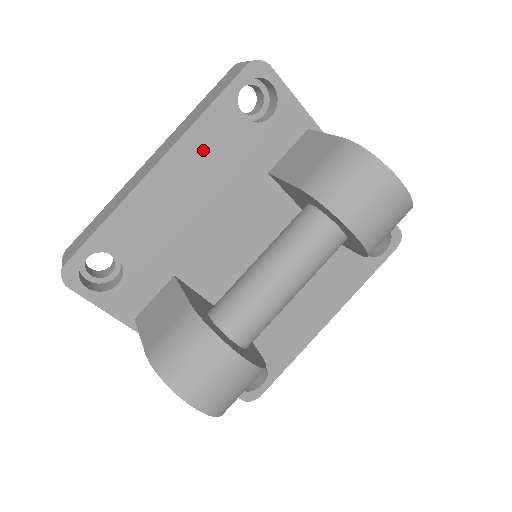
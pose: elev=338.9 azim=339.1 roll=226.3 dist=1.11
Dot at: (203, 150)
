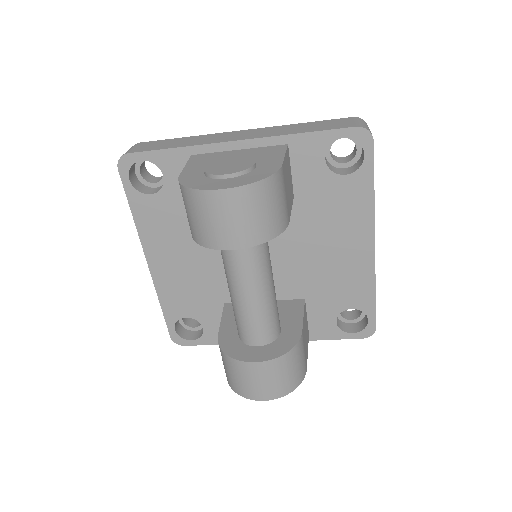
Dot at: (156, 233)
